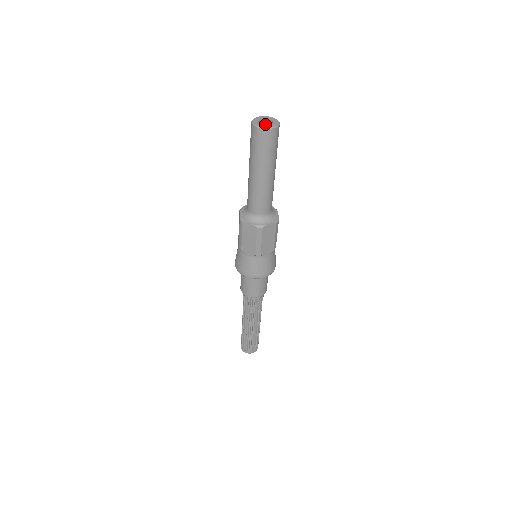
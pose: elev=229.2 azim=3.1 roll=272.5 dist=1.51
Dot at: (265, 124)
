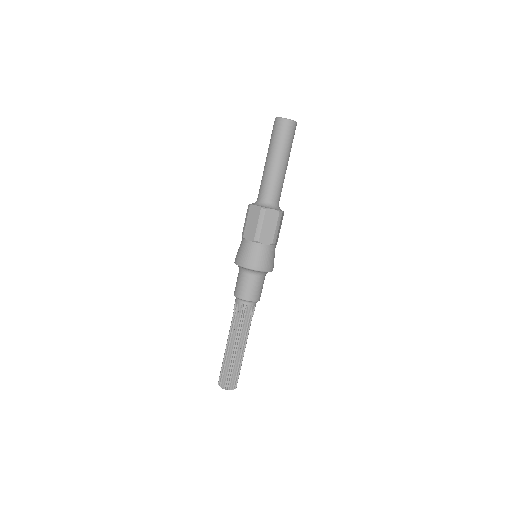
Dot at: occluded
